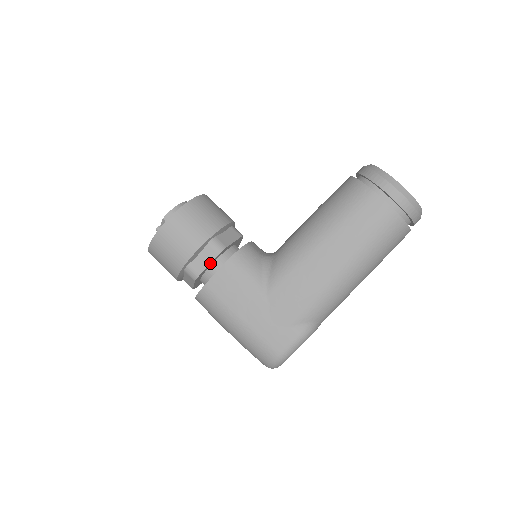
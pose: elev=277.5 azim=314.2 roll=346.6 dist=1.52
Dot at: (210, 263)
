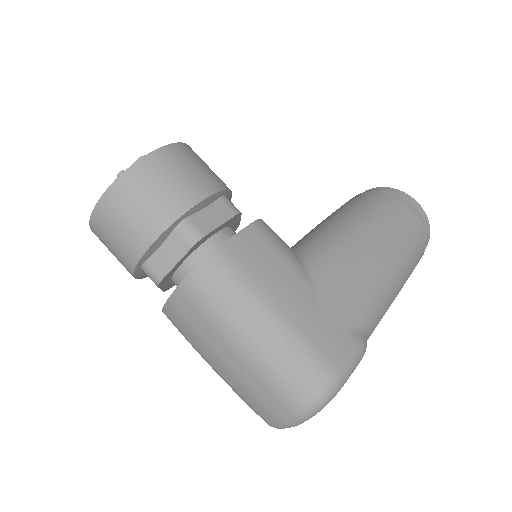
Dot at: (223, 223)
